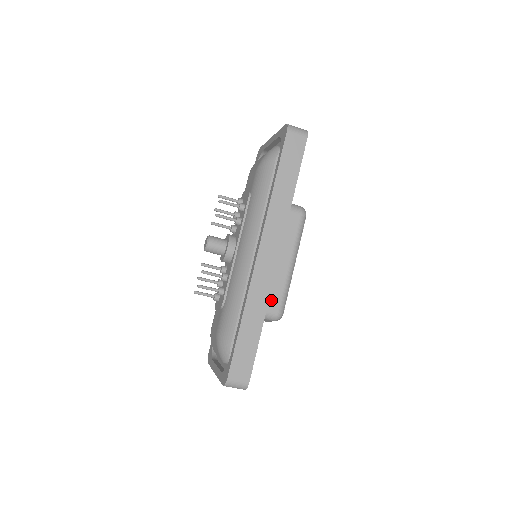
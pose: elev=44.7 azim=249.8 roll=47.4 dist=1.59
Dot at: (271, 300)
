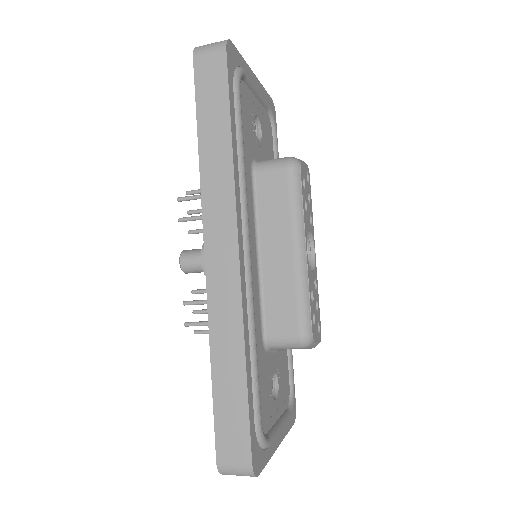
Dot at: (281, 317)
